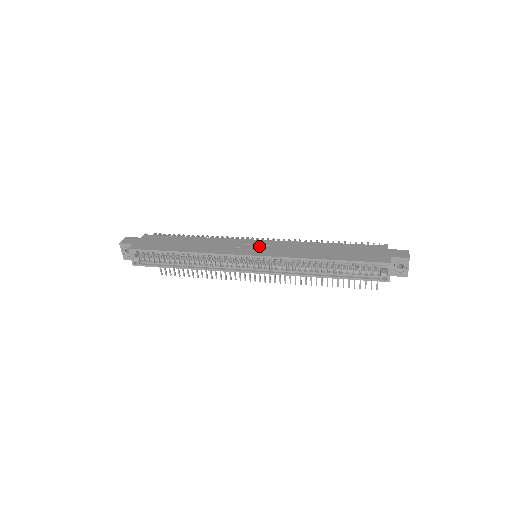
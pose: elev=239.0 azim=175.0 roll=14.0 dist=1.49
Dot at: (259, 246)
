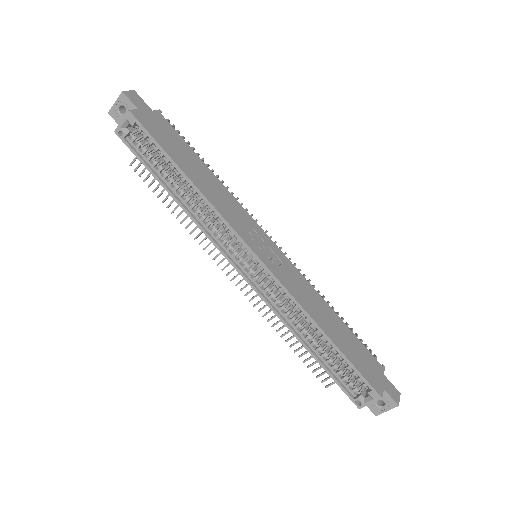
Dot at: (272, 252)
